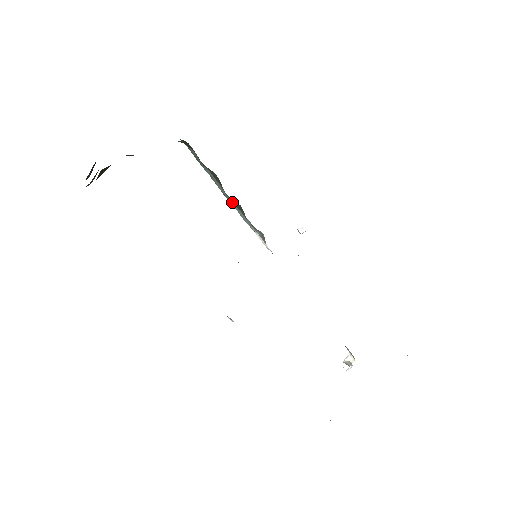
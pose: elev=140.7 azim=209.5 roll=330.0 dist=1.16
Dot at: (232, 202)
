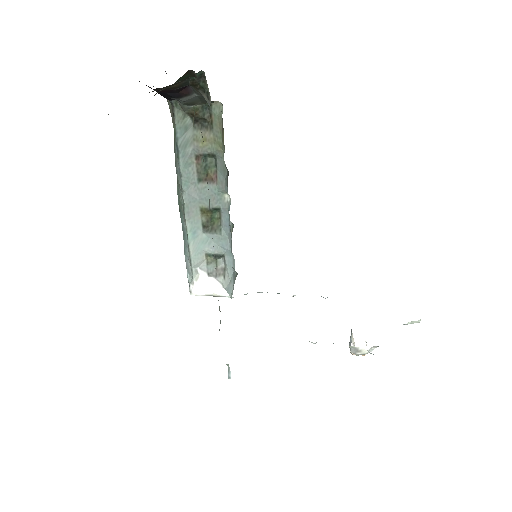
Dot at: (195, 221)
